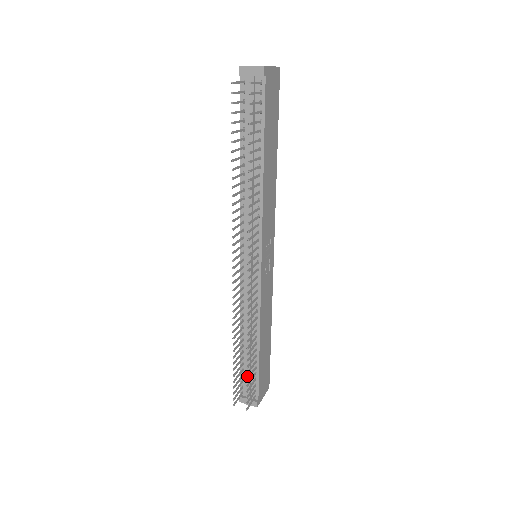
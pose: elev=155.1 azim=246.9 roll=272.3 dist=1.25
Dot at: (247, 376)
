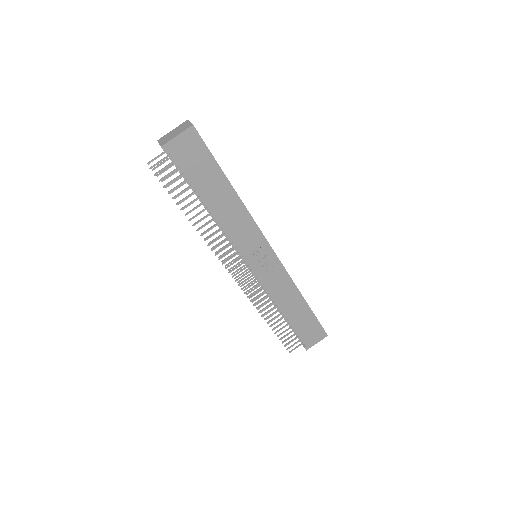
Dot at: occluded
